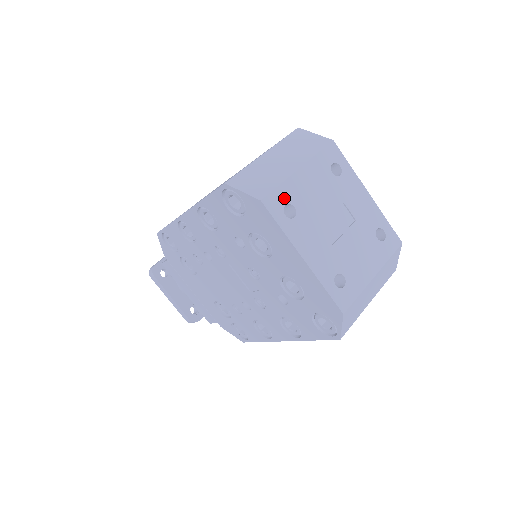
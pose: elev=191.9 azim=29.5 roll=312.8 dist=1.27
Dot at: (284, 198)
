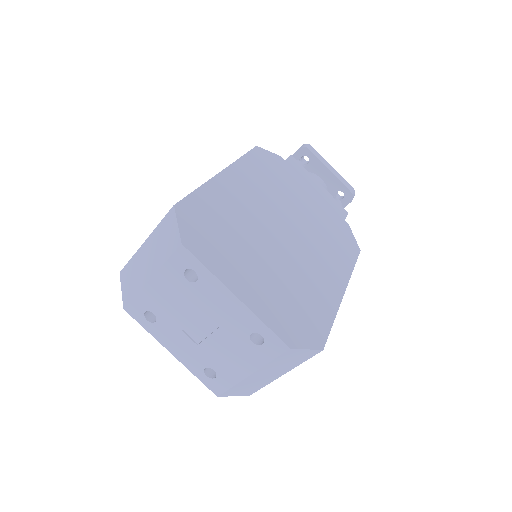
Dot at: (142, 306)
